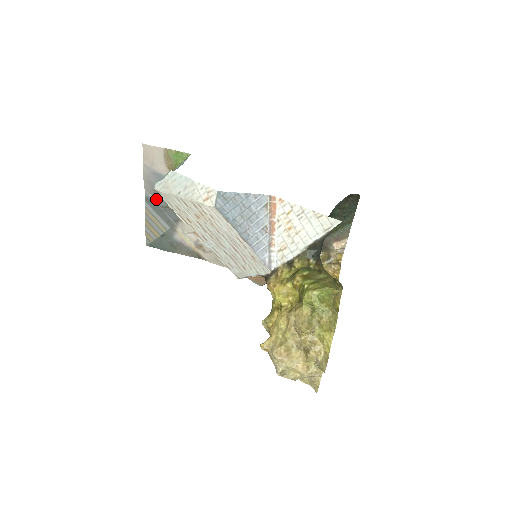
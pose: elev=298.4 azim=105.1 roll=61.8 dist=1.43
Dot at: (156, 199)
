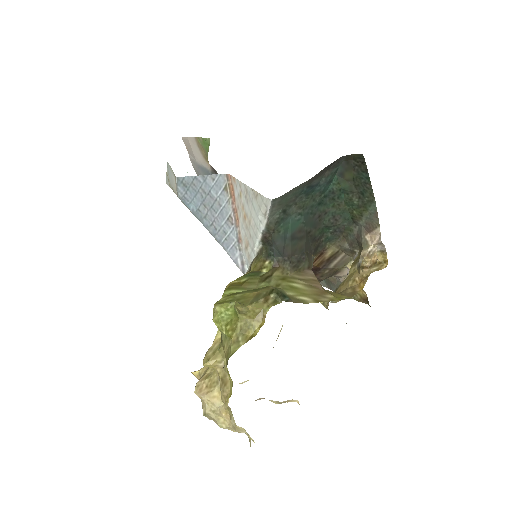
Dot at: occluded
